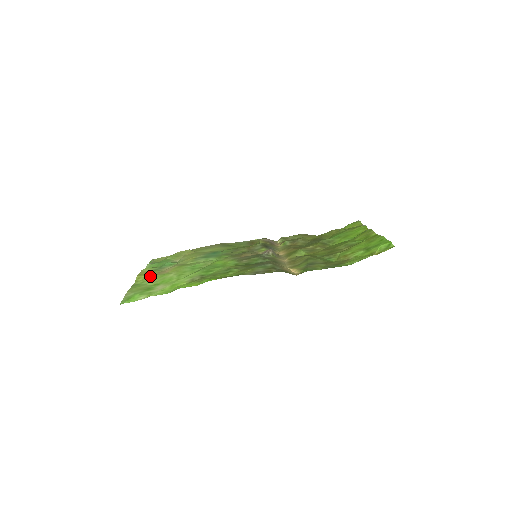
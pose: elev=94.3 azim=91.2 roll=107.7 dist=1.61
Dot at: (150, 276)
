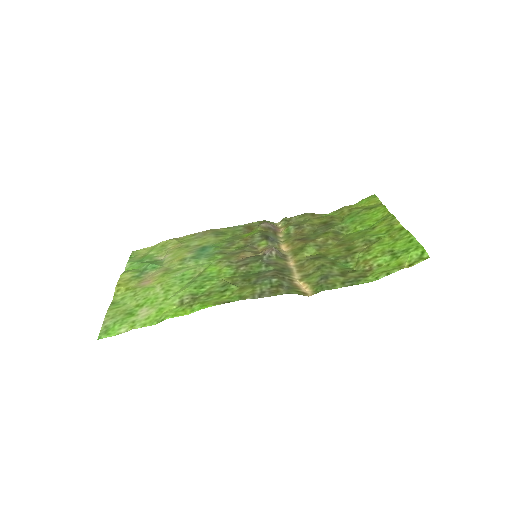
Dot at: (131, 288)
